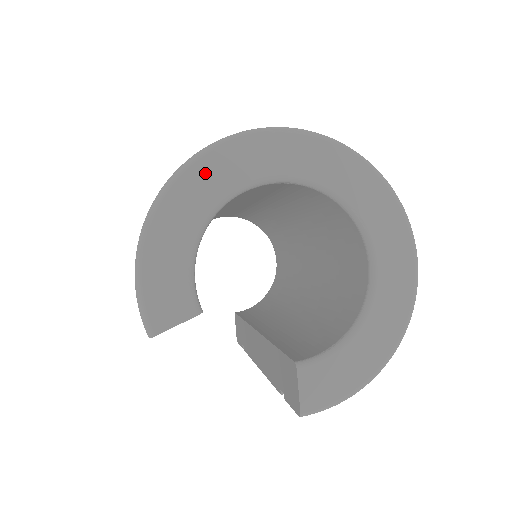
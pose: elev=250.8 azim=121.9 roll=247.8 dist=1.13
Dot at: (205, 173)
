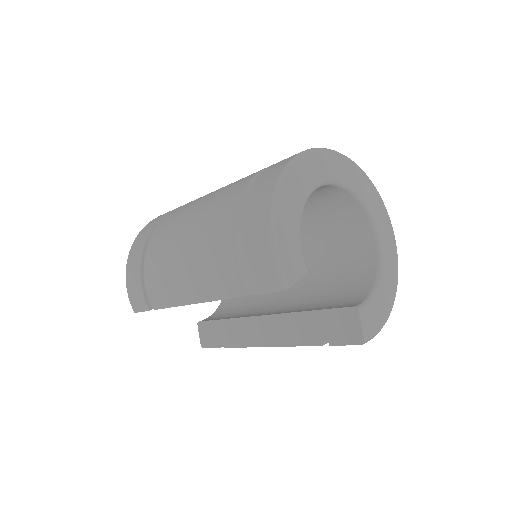
Dot at: (300, 173)
